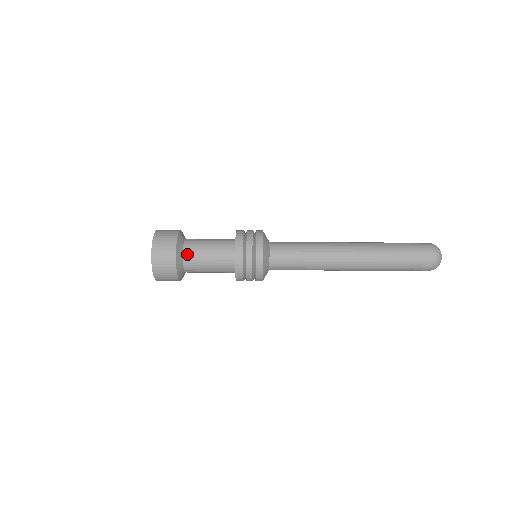
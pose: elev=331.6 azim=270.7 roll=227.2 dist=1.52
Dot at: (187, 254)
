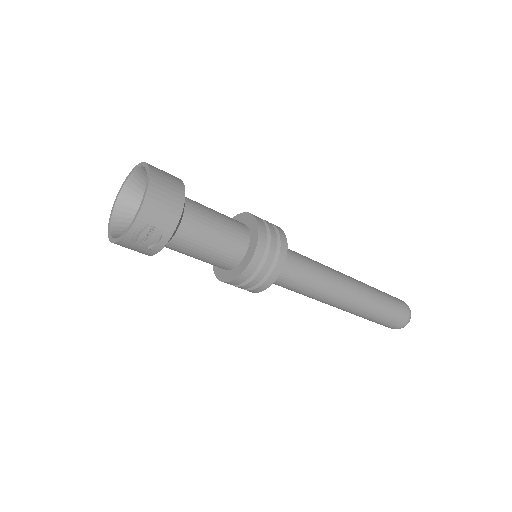
Dot at: occluded
